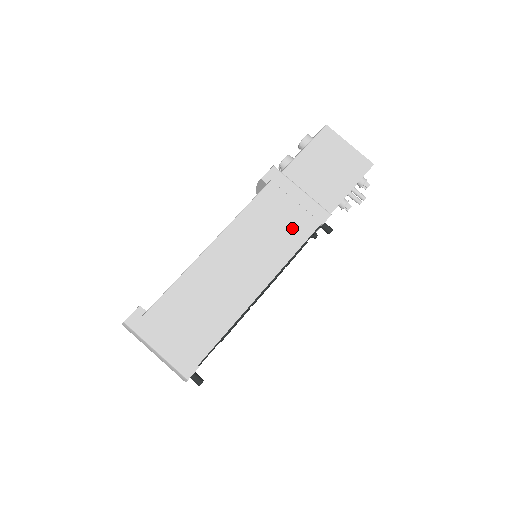
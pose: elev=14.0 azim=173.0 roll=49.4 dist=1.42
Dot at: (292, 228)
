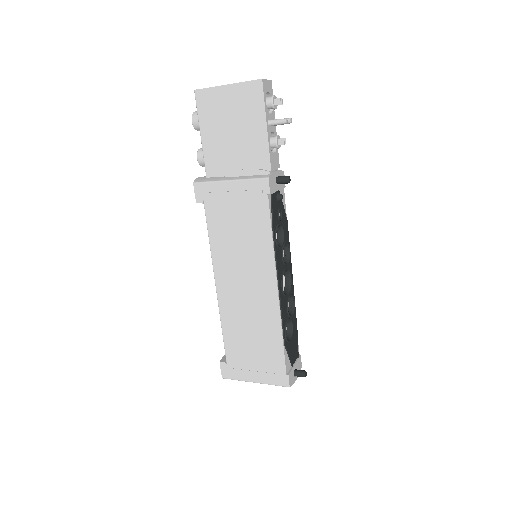
Dot at: (252, 222)
